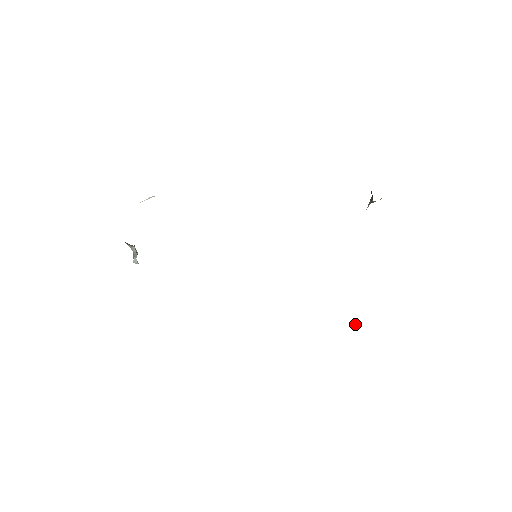
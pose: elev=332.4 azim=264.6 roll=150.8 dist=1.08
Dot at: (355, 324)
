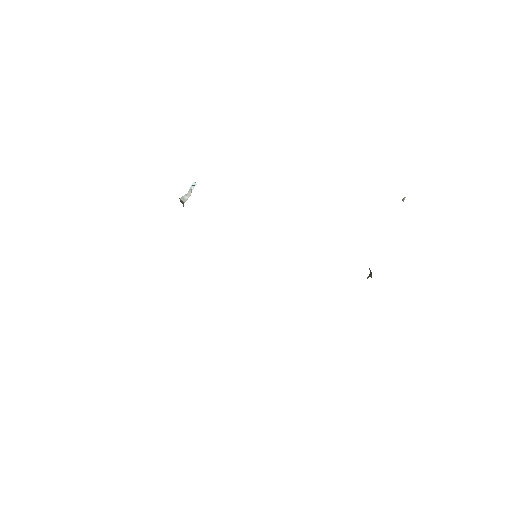
Dot at: (403, 201)
